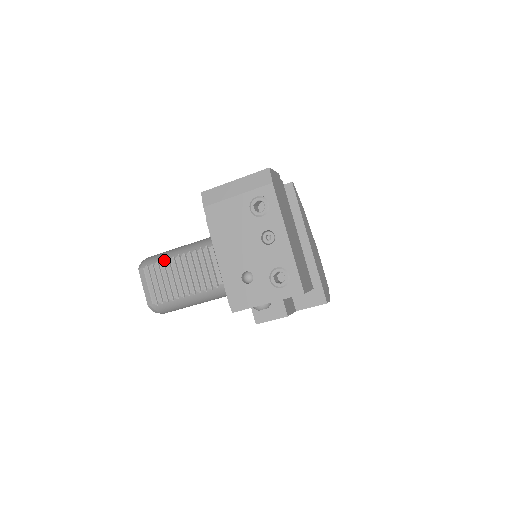
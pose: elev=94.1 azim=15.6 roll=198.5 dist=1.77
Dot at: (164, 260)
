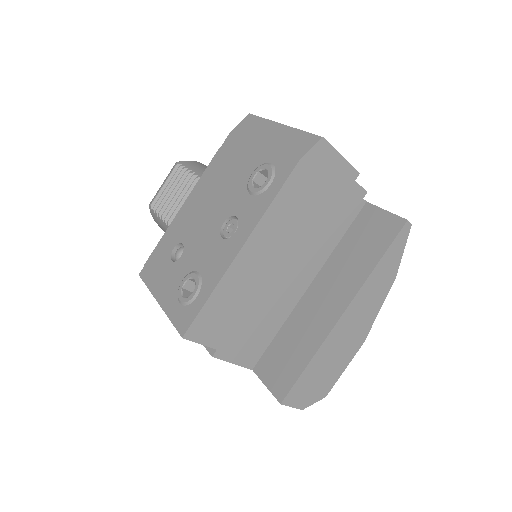
Dot at: (191, 171)
